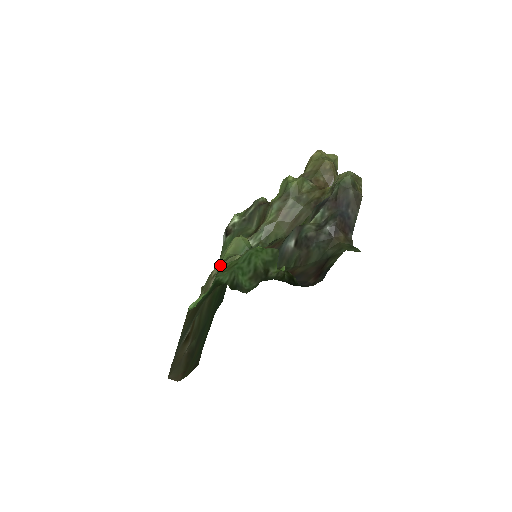
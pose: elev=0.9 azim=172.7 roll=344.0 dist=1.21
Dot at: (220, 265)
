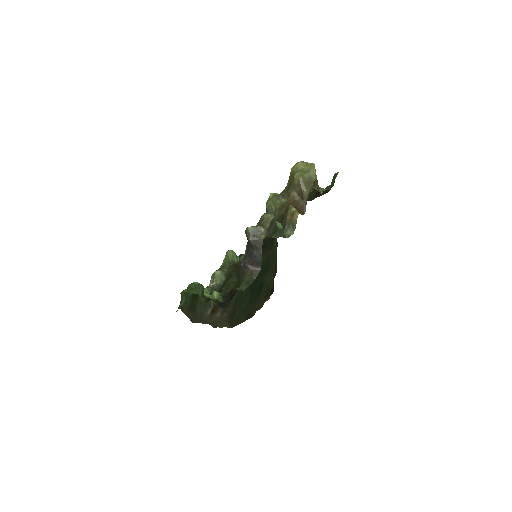
Dot at: (212, 275)
